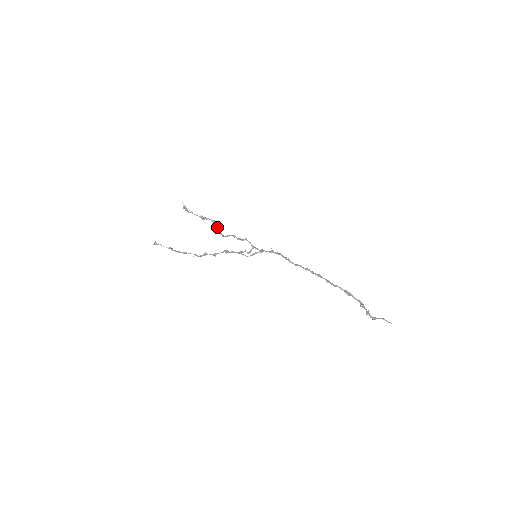
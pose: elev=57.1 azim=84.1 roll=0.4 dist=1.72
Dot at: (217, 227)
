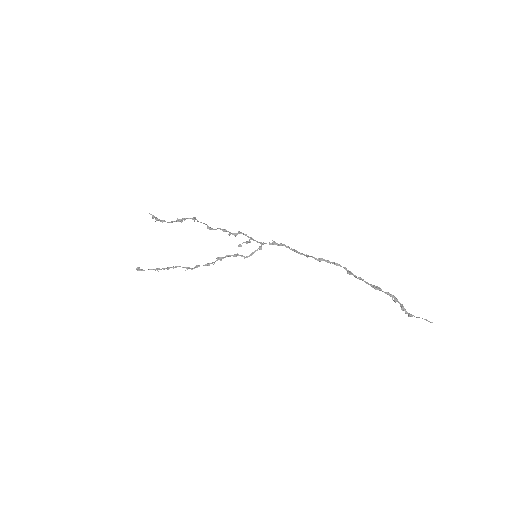
Dot at: (201, 222)
